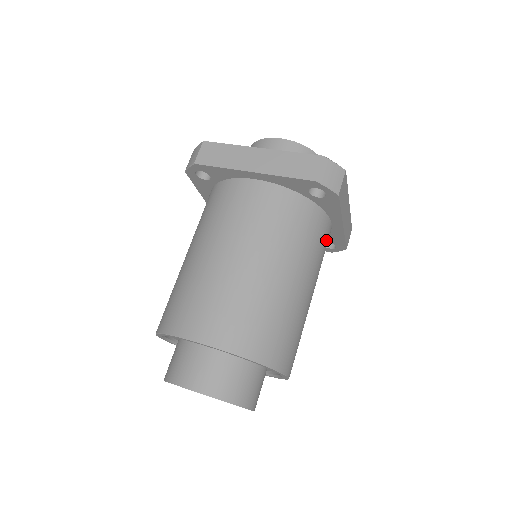
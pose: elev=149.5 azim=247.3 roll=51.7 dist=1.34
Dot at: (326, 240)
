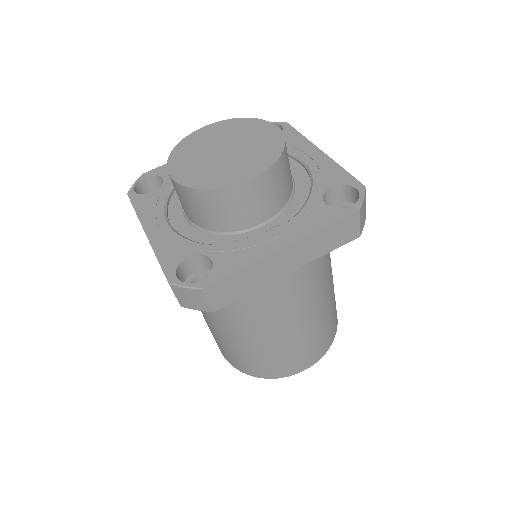
Dot at: occluded
